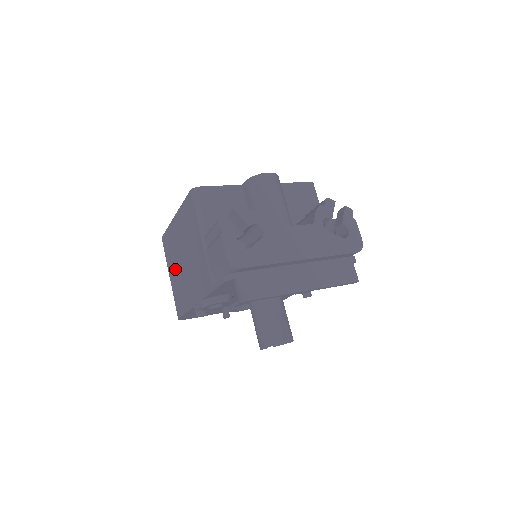
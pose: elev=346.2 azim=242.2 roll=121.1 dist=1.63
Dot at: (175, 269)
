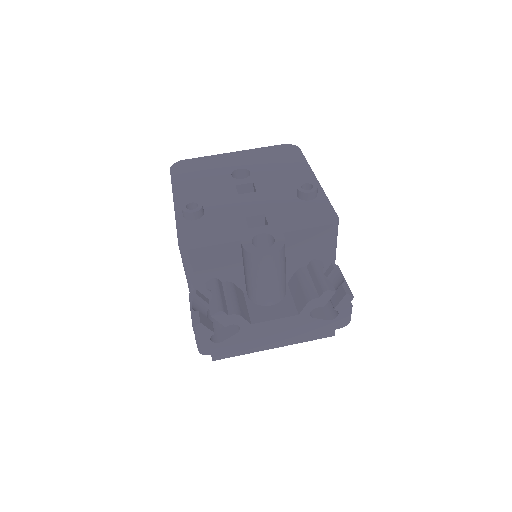
Dot at: occluded
